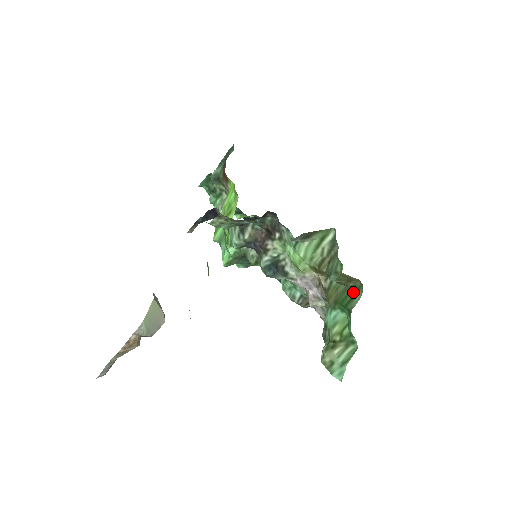
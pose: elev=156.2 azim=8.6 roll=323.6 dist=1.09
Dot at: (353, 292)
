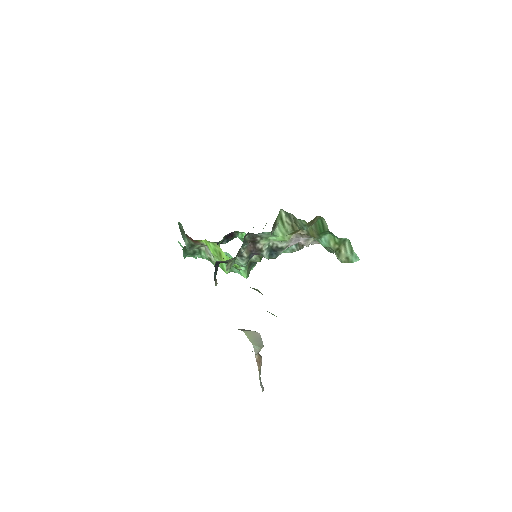
Dot at: (320, 223)
